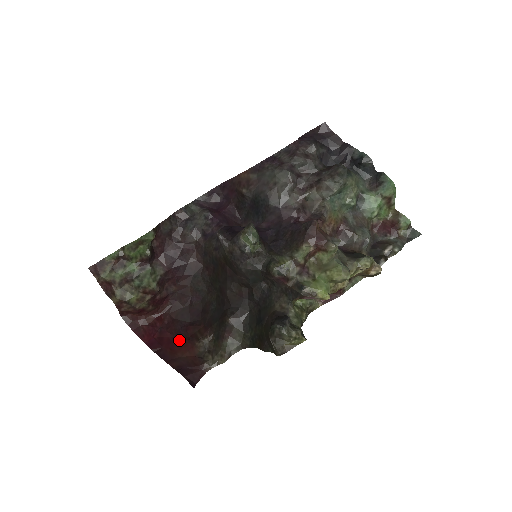
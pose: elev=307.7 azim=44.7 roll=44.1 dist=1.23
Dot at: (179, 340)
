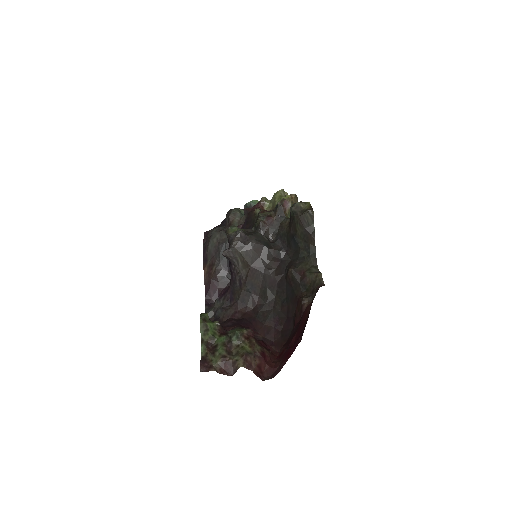
Dot at: (300, 324)
